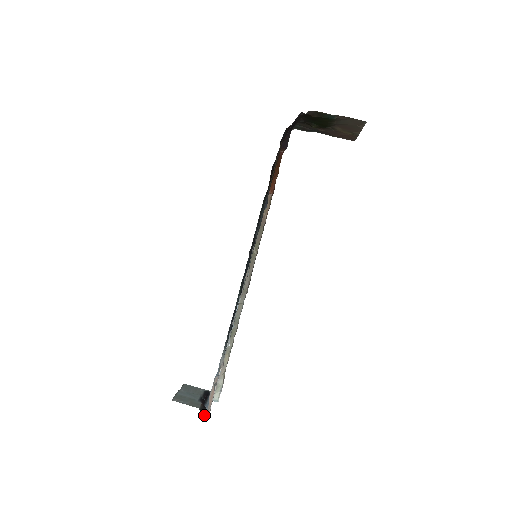
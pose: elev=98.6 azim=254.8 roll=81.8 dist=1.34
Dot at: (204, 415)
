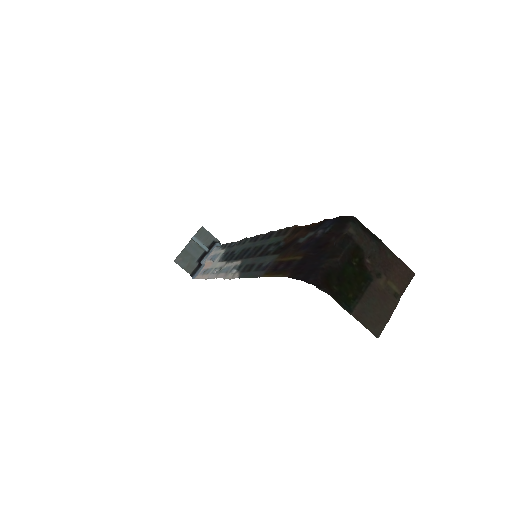
Dot at: (194, 275)
